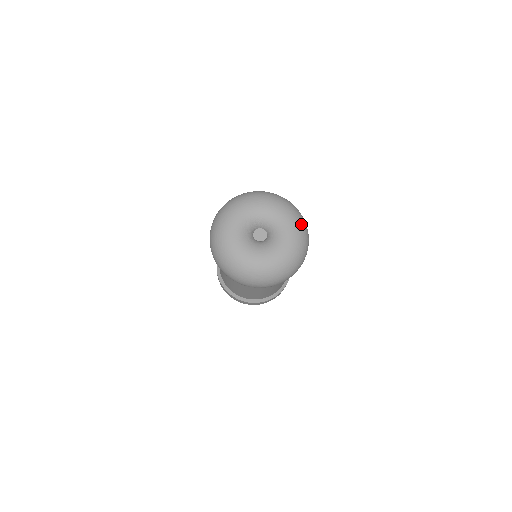
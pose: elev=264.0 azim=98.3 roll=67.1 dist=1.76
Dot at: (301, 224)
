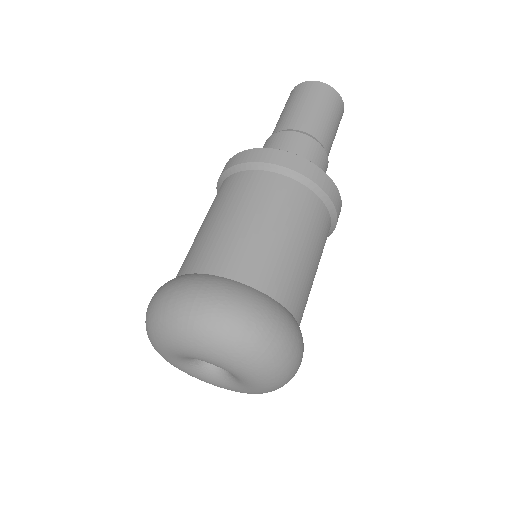
Dot at: occluded
